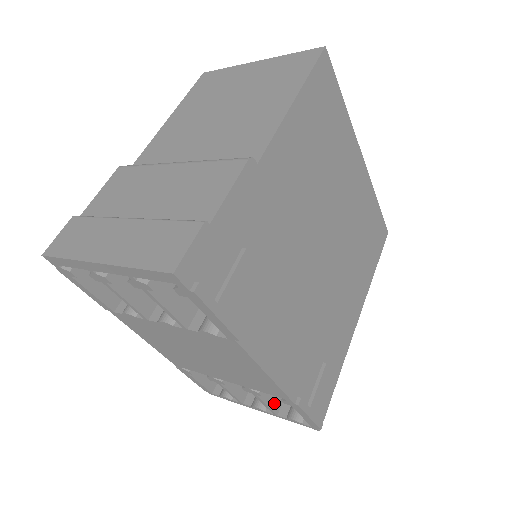
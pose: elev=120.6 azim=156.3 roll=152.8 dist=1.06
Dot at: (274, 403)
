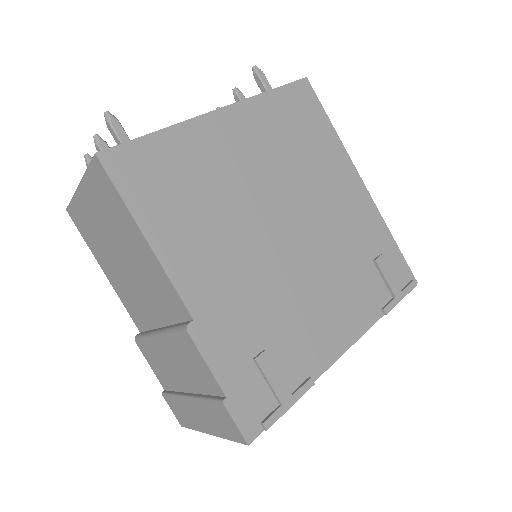
Dot at: occluded
